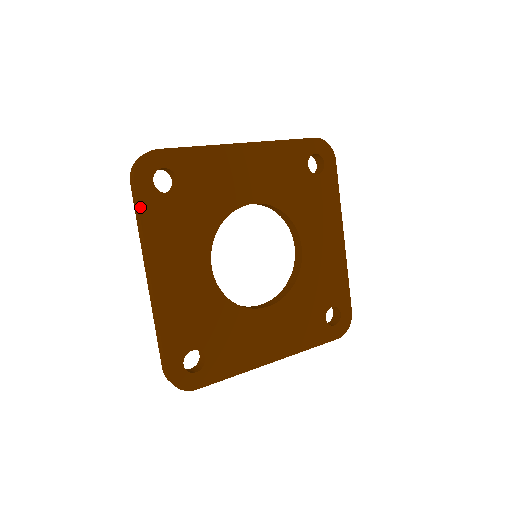
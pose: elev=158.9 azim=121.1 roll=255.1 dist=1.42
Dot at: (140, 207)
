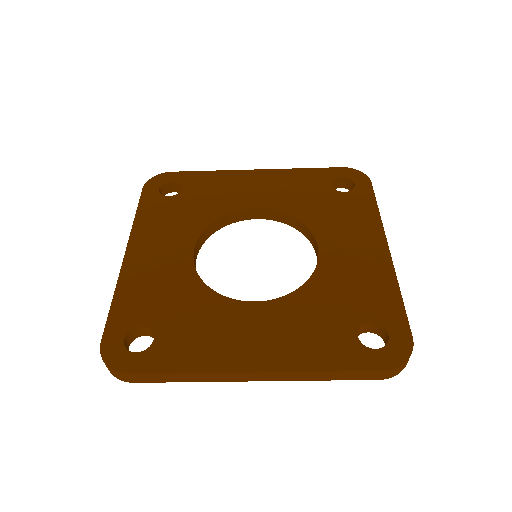
Dot at: (140, 204)
